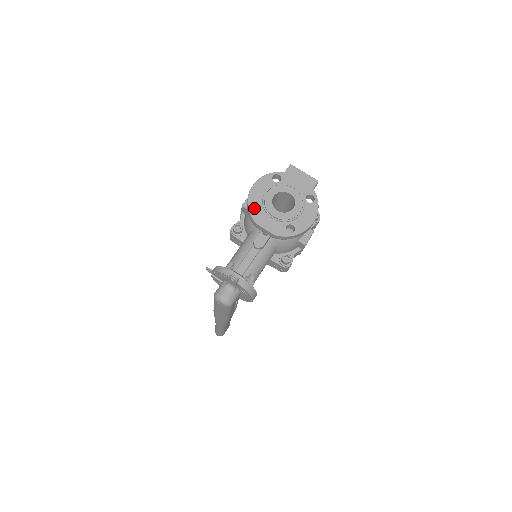
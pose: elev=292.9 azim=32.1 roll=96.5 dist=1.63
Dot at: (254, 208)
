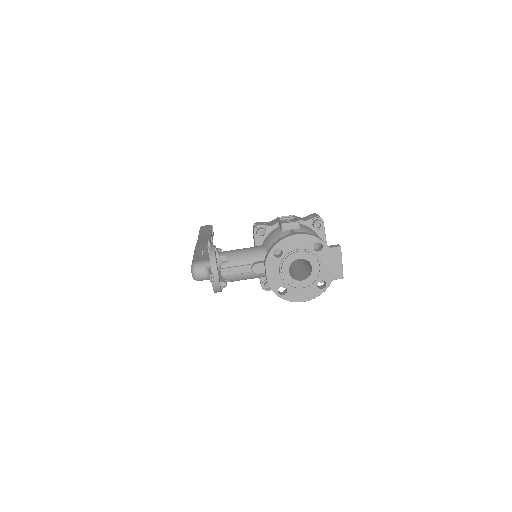
Dot at: occluded
